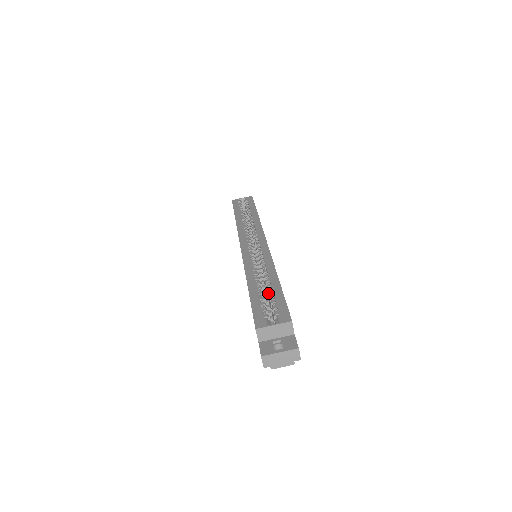
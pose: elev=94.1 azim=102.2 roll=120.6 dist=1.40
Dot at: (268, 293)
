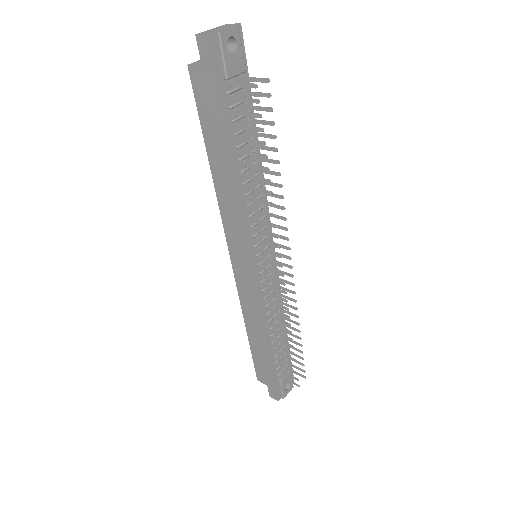
Dot at: occluded
